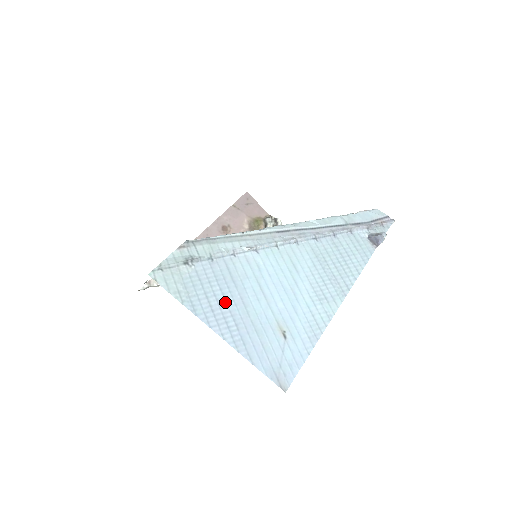
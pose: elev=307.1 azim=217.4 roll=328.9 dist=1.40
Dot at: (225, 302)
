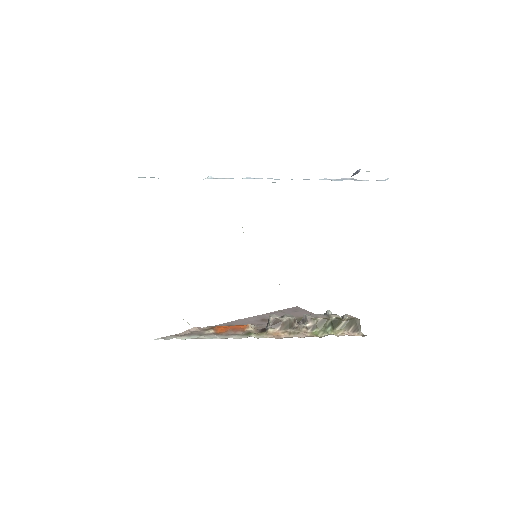
Dot at: occluded
